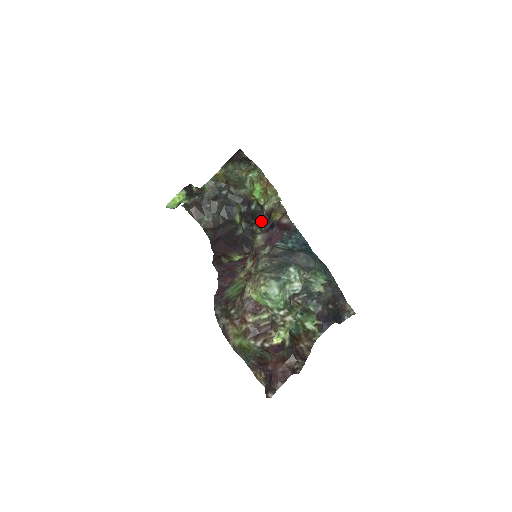
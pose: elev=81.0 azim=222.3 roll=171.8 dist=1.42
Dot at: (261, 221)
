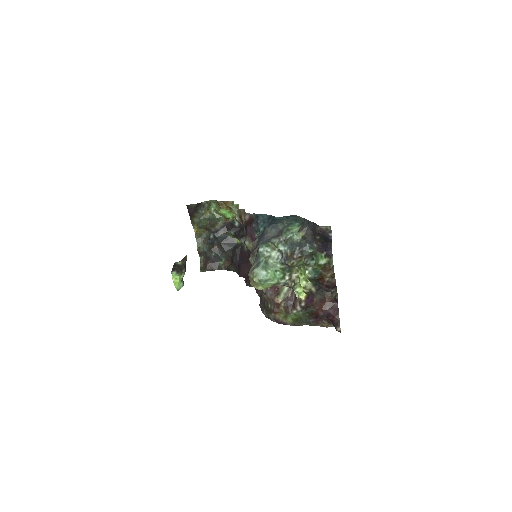
Dot at: occluded
